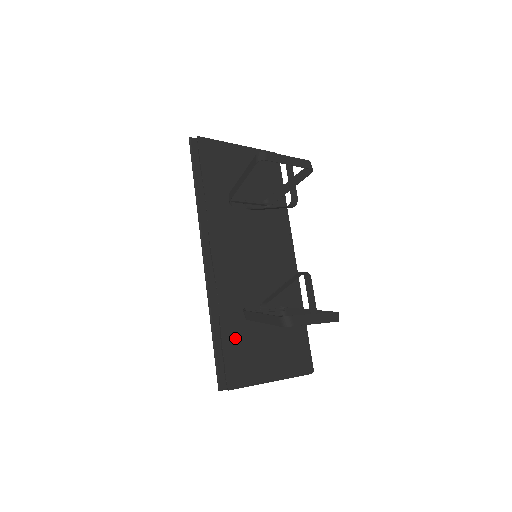
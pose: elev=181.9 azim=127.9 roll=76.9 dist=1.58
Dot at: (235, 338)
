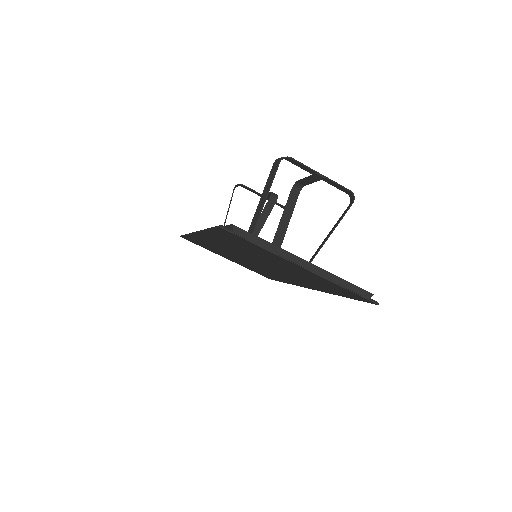
Dot at: occluded
